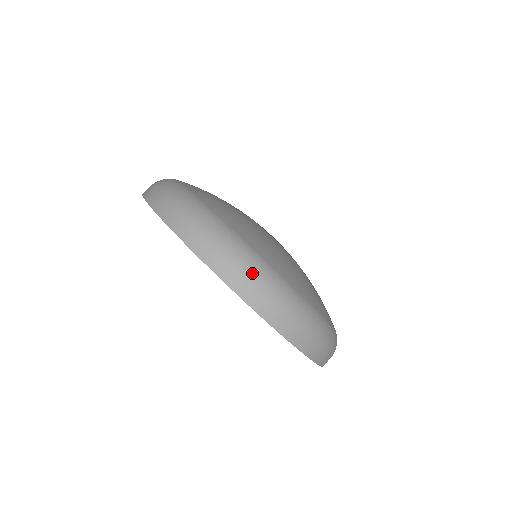
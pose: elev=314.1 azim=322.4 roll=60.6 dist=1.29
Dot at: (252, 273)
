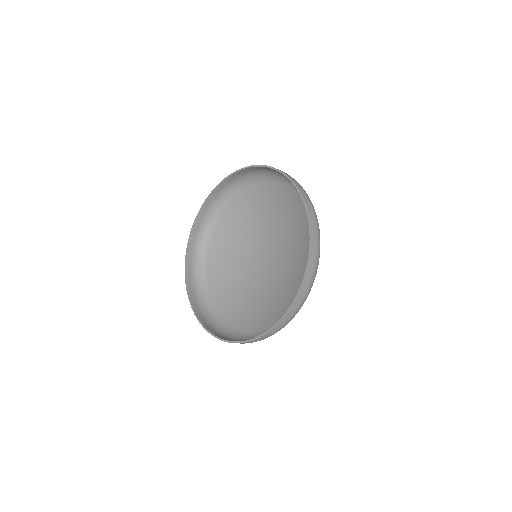
Dot at: occluded
